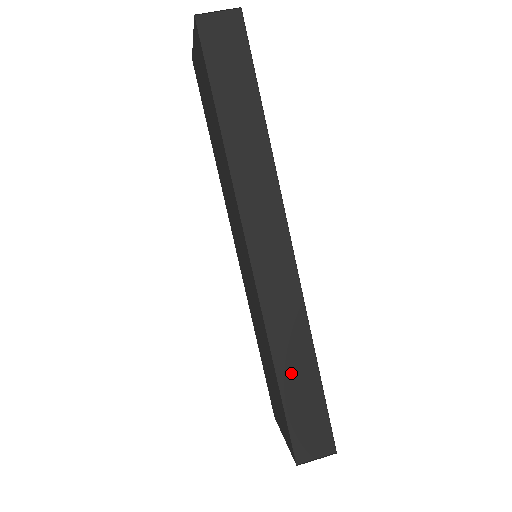
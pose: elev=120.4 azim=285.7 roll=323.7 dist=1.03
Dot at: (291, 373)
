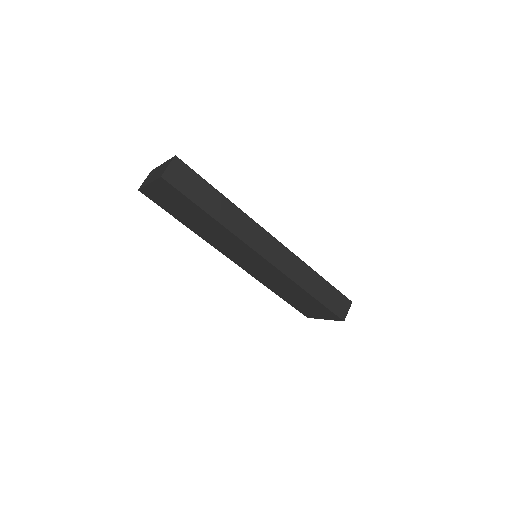
Dot at: (314, 289)
